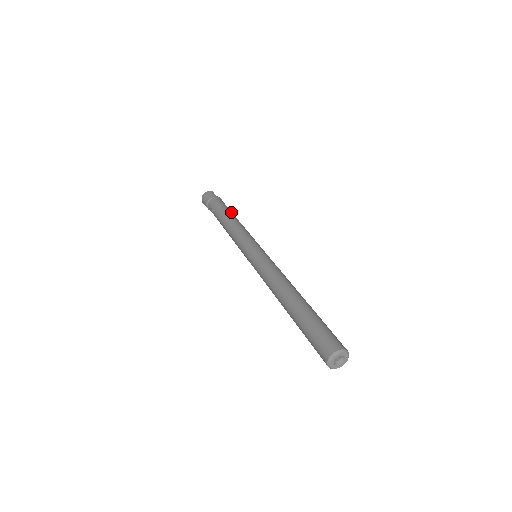
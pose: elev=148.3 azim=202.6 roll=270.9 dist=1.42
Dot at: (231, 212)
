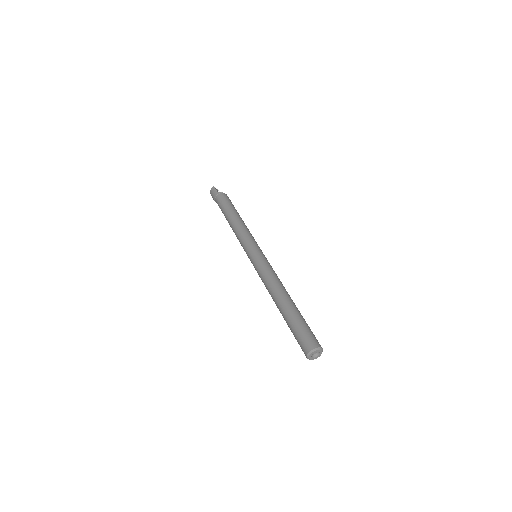
Dot at: (231, 210)
